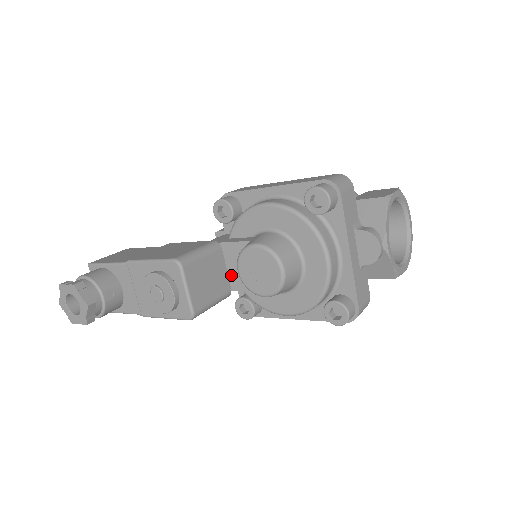
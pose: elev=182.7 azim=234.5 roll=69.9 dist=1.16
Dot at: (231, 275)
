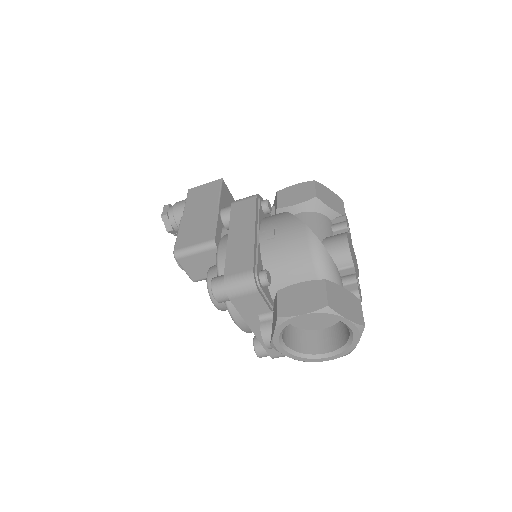
Dot at: occluded
